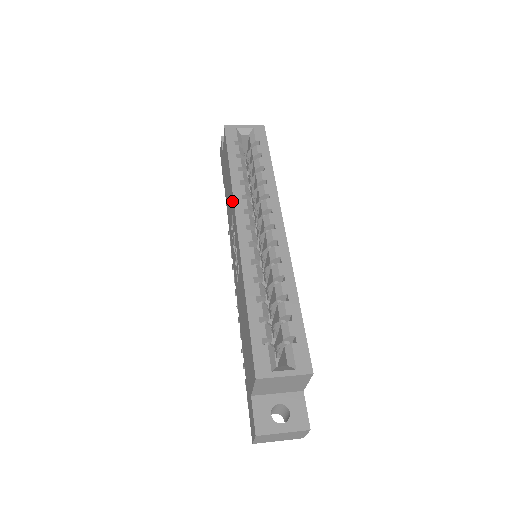
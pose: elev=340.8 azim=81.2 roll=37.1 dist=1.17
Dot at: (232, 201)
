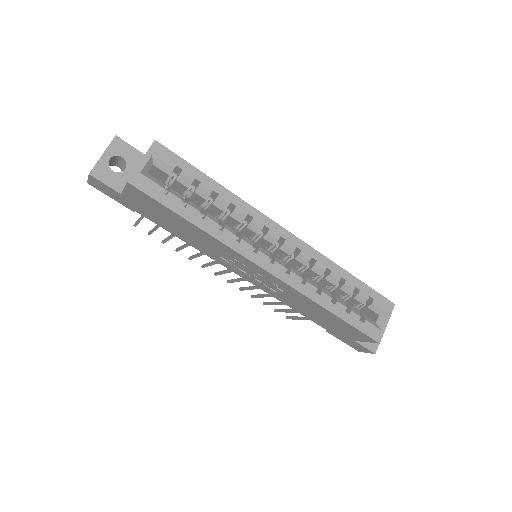
Dot at: (227, 249)
